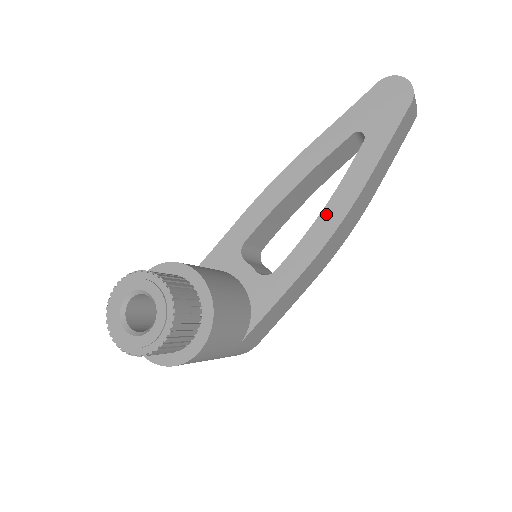
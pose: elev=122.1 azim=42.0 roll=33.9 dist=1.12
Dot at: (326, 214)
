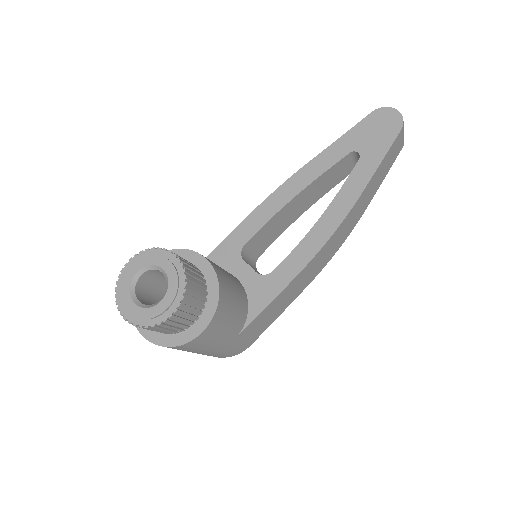
Dot at: (323, 221)
